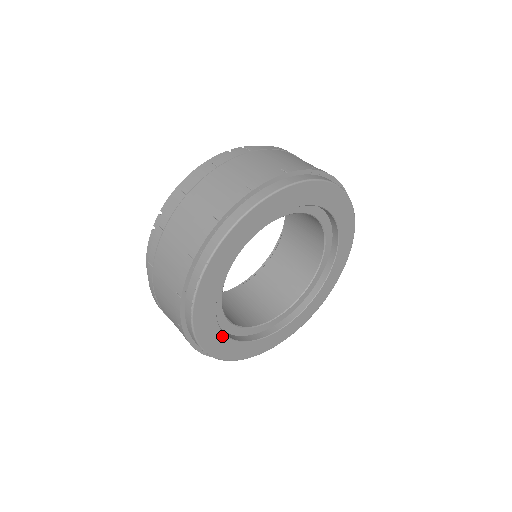
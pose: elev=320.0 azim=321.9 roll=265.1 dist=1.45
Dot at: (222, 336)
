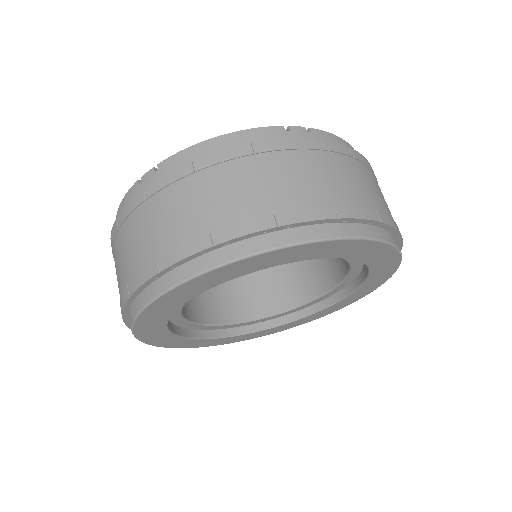
Dot at: (169, 334)
